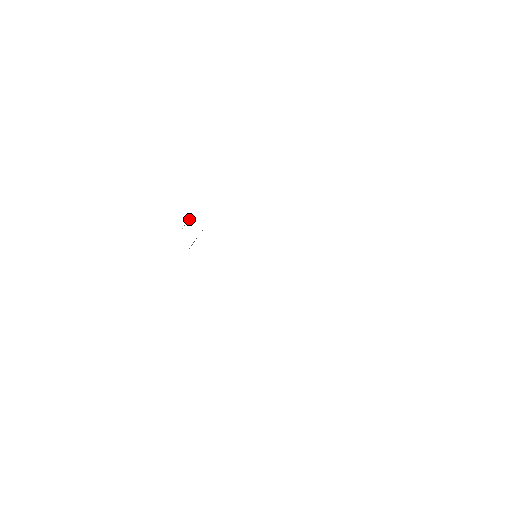
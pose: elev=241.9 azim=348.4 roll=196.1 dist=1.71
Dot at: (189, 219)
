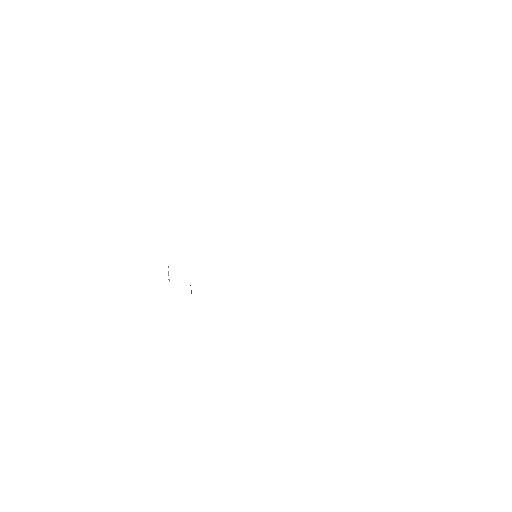
Dot at: (168, 267)
